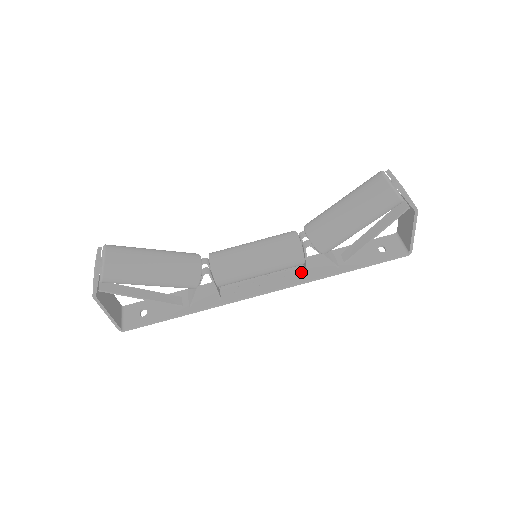
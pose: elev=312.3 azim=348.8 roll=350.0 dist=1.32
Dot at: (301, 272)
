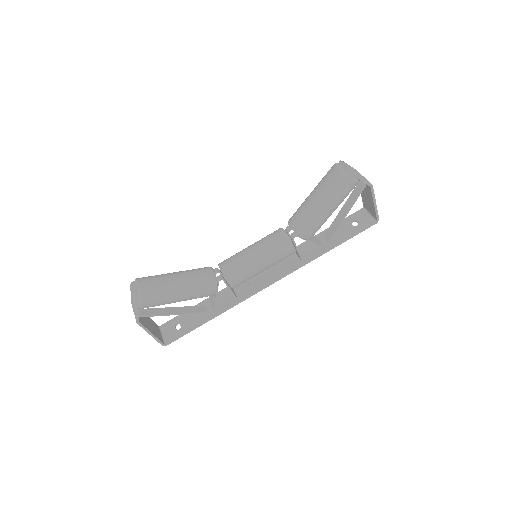
Dot at: (295, 259)
